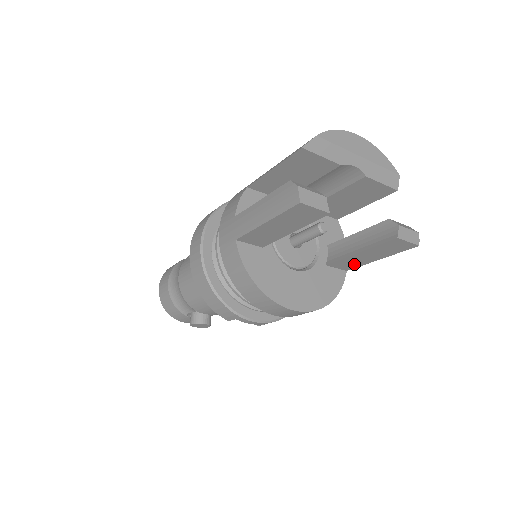
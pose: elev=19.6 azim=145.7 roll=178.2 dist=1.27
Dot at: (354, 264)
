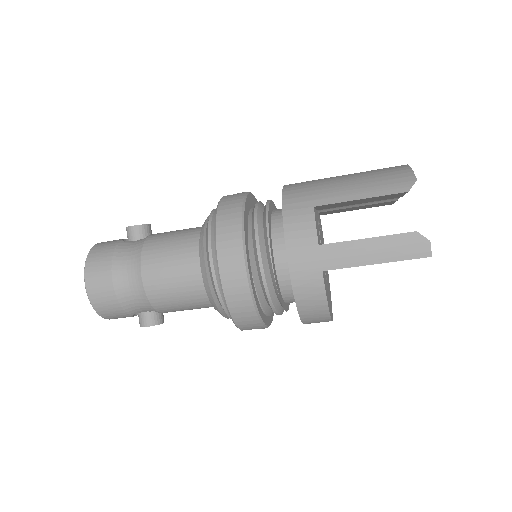
Dot at: occluded
